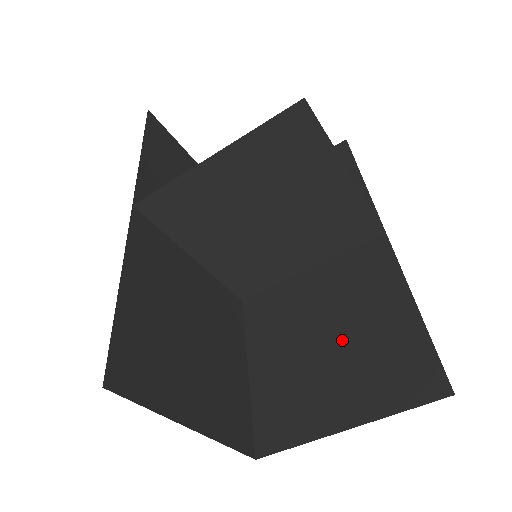
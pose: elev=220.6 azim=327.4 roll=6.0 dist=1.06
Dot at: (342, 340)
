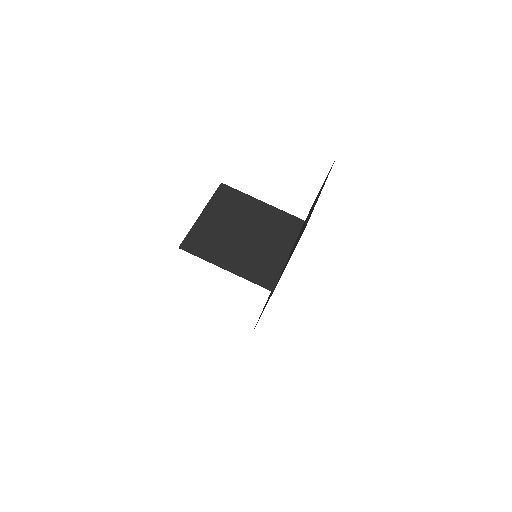
Dot at: (309, 214)
